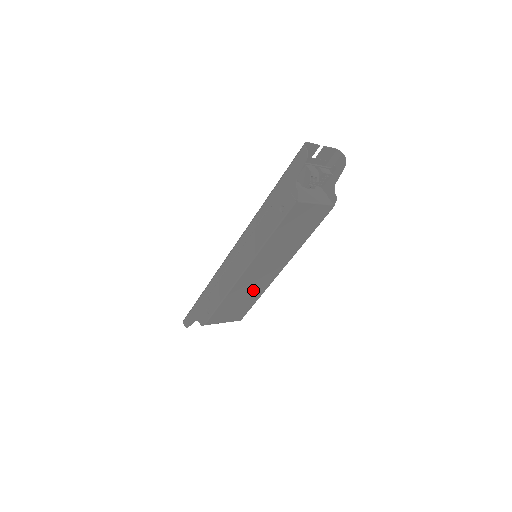
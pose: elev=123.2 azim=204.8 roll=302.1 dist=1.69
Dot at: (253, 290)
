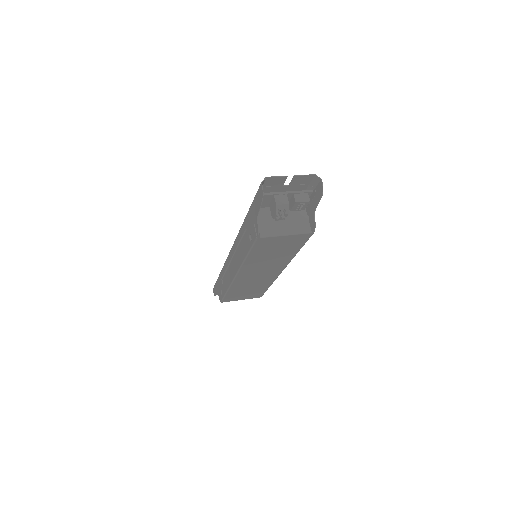
Dot at: (258, 283)
